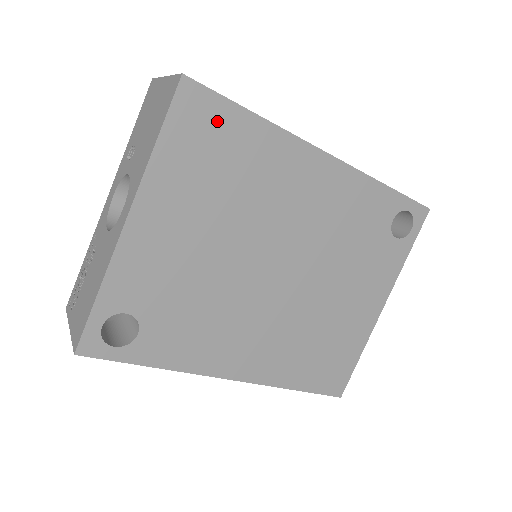
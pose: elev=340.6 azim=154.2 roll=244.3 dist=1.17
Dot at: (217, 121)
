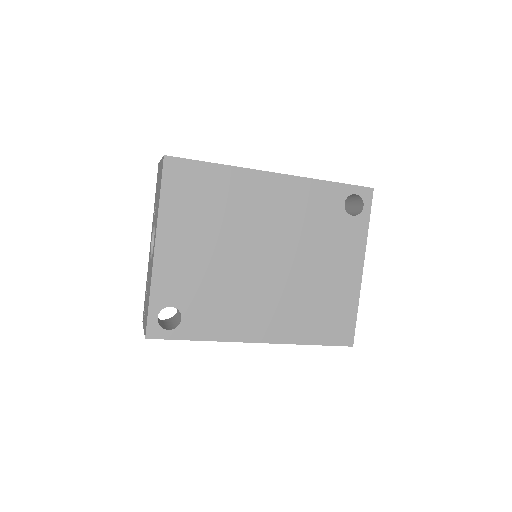
Dot at: (193, 175)
